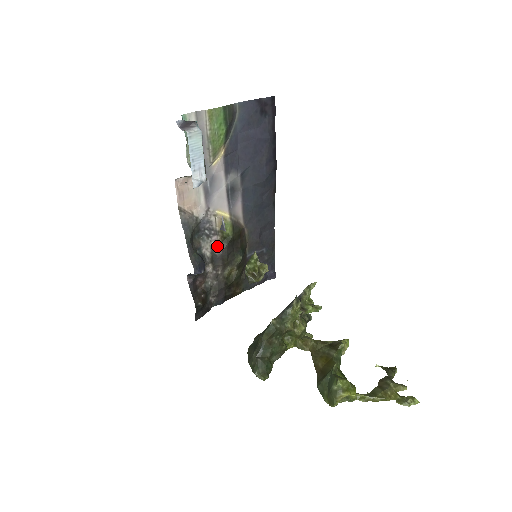
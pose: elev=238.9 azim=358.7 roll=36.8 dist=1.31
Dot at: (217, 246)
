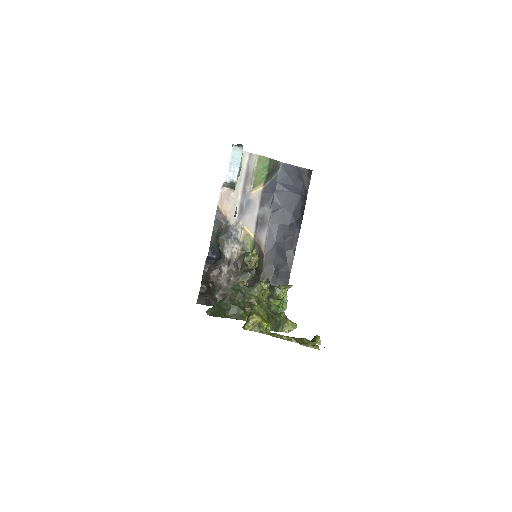
Dot at: (237, 254)
